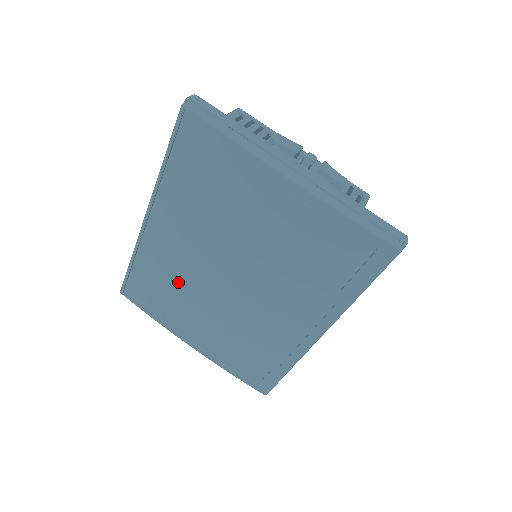
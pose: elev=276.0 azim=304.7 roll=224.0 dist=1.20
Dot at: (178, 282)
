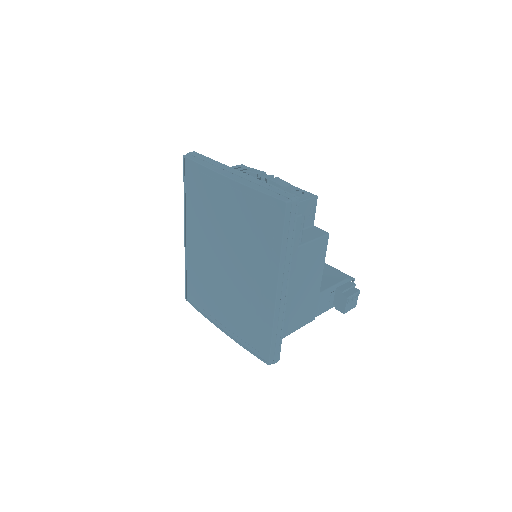
Dot at: (205, 277)
